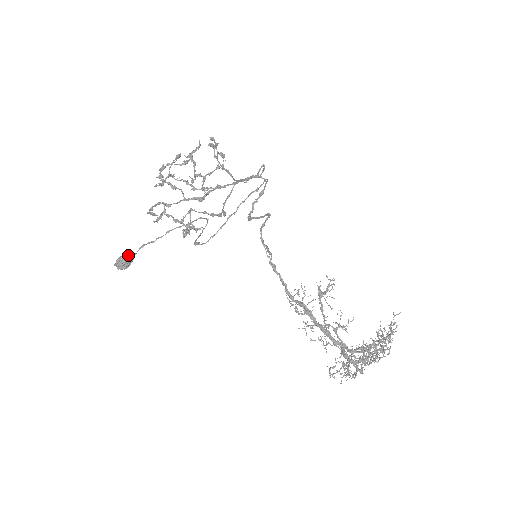
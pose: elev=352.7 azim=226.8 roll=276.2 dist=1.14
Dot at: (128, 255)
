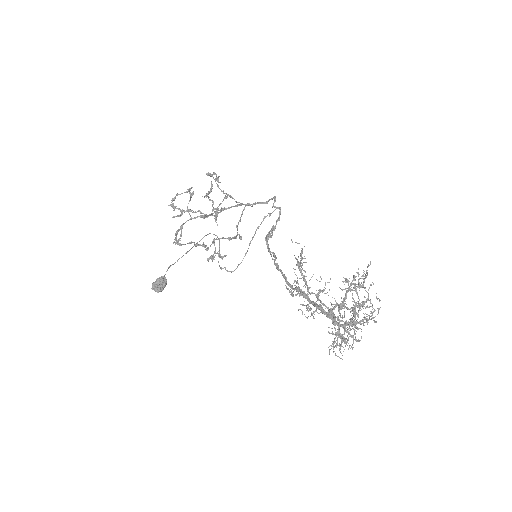
Dot at: (160, 277)
